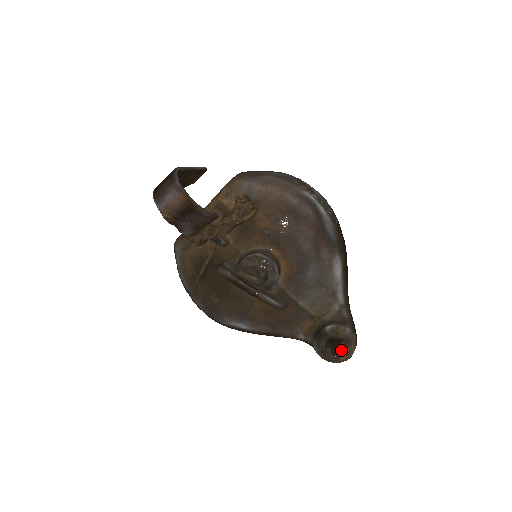
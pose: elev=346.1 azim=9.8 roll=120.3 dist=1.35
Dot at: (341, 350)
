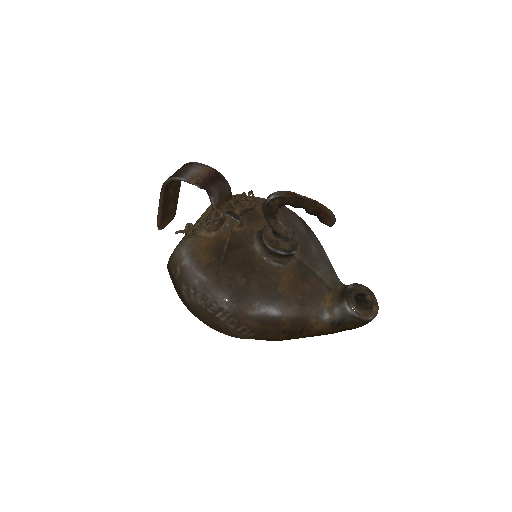
Dot at: (369, 304)
